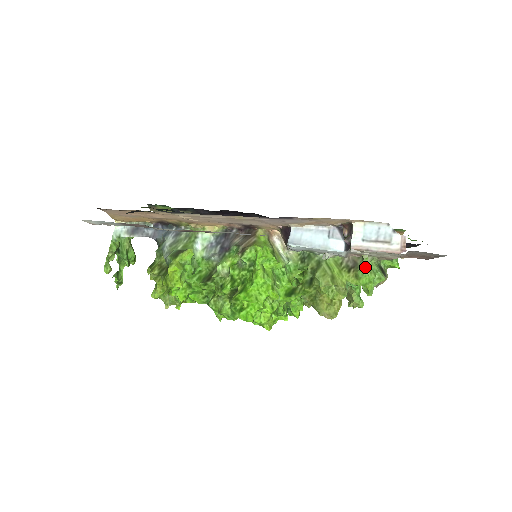
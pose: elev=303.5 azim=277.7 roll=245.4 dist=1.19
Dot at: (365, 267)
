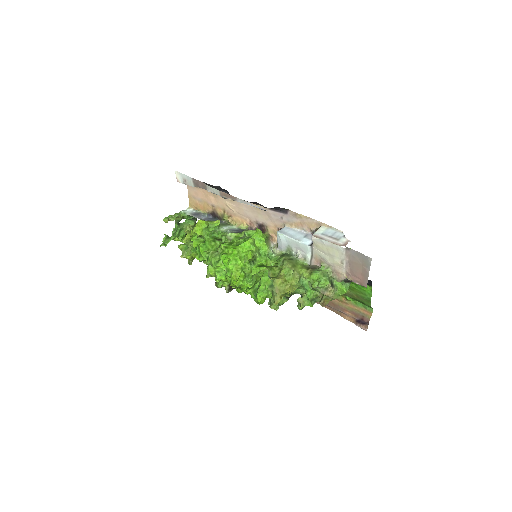
Dot at: (320, 270)
